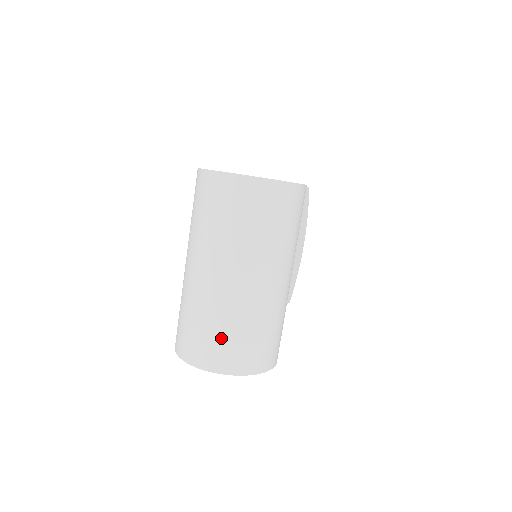
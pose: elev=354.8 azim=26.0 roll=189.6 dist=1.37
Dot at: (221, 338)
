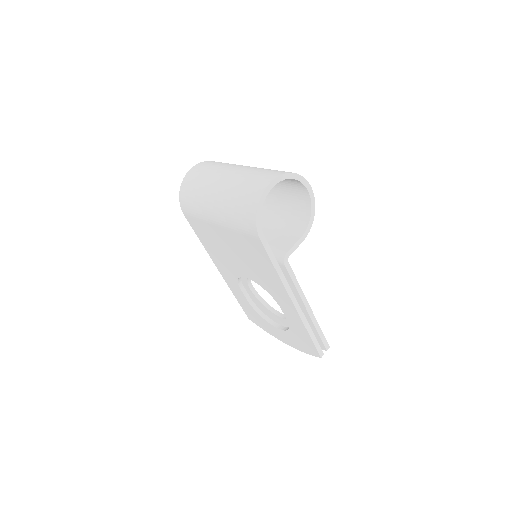
Dot at: (264, 172)
